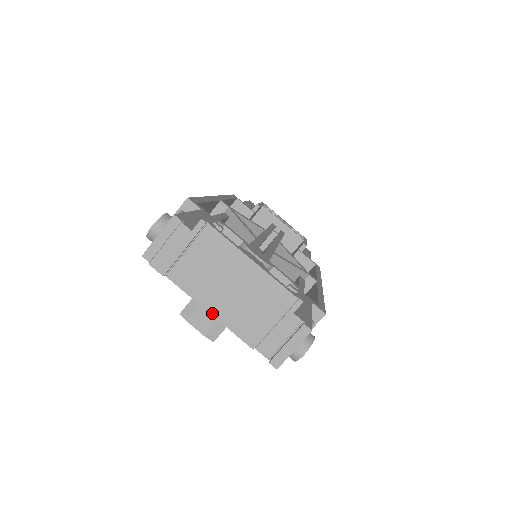
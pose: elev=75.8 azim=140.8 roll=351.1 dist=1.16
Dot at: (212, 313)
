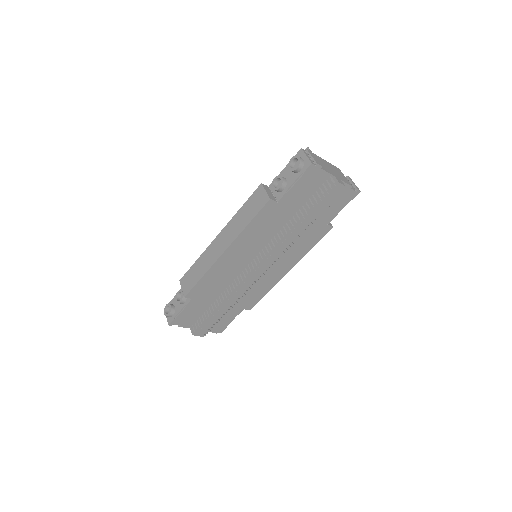
Dot at: (338, 178)
